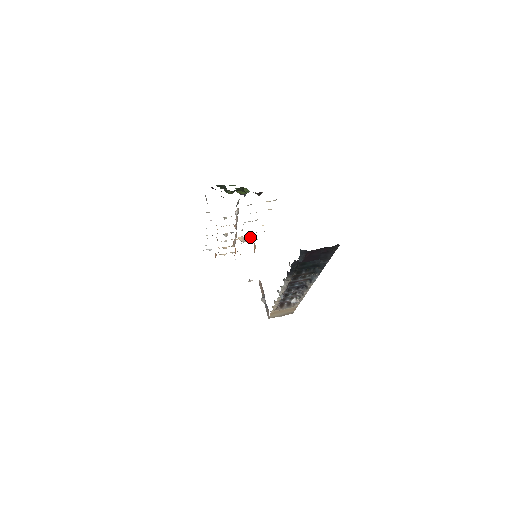
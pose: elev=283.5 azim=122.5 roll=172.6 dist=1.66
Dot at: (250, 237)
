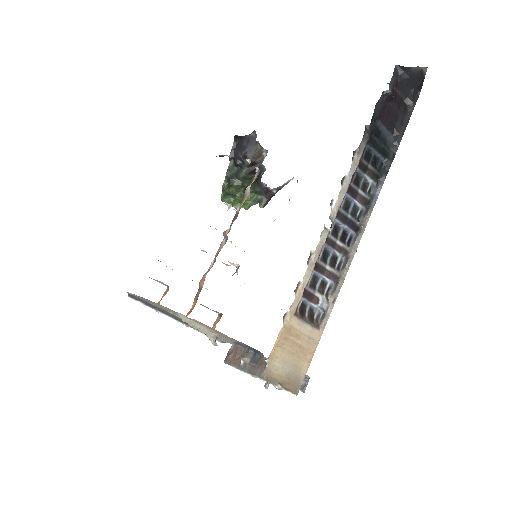
Dot at: occluded
